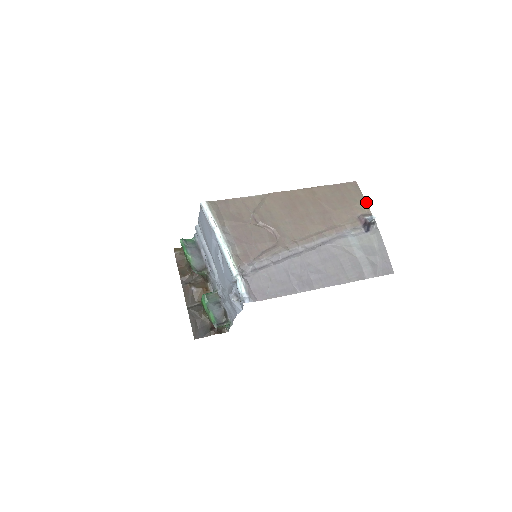
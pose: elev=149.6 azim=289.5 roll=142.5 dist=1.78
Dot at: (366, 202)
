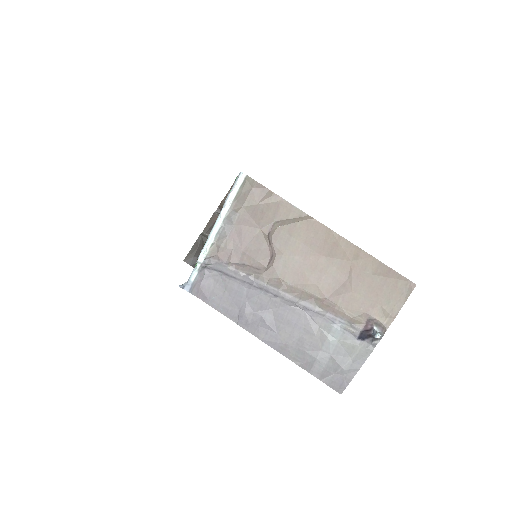
Dot at: (397, 314)
